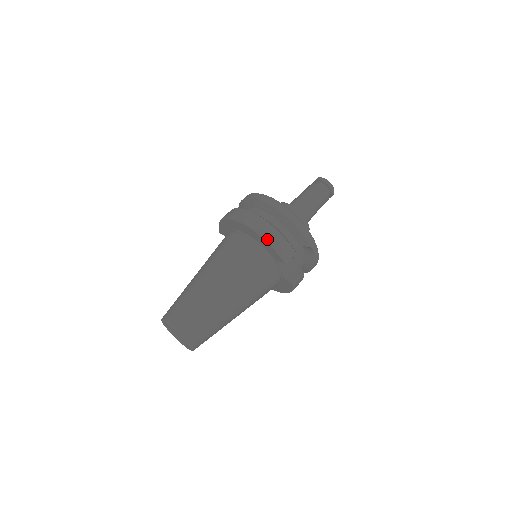
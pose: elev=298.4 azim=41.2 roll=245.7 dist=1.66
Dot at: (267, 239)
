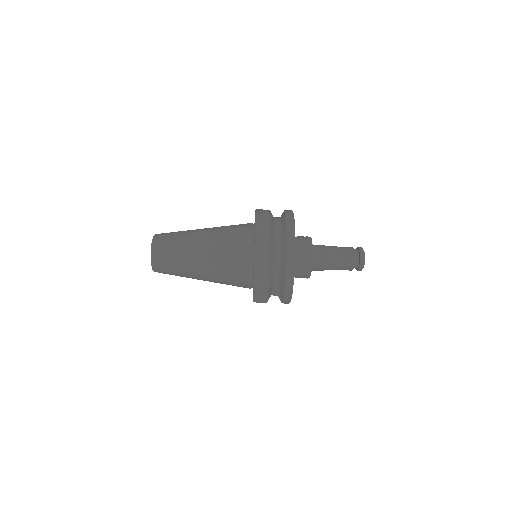
Dot at: (255, 276)
